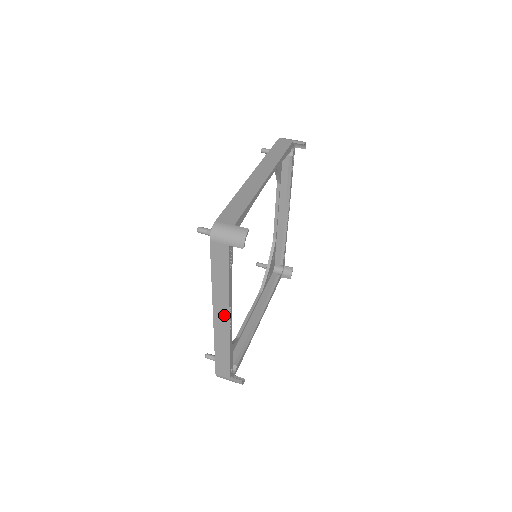
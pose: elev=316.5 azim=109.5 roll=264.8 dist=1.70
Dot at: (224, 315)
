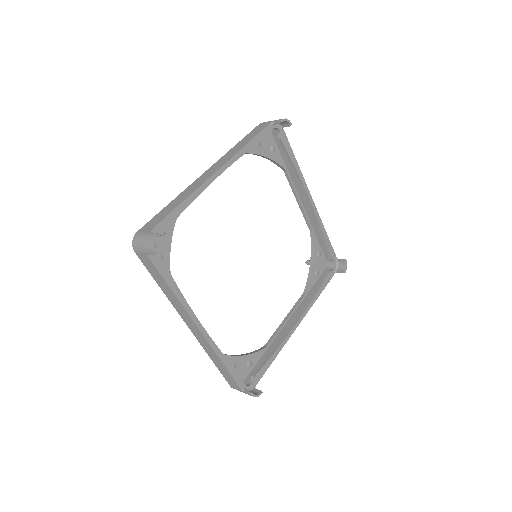
Dot at: (193, 325)
